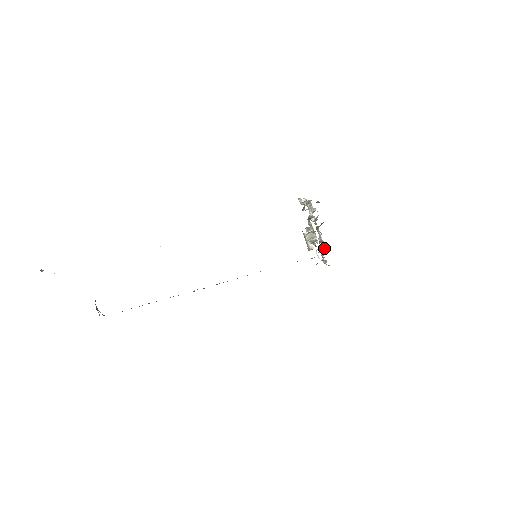
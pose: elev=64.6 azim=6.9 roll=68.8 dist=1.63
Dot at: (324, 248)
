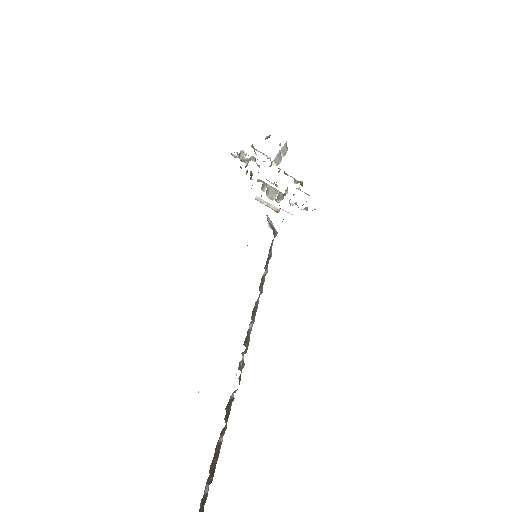
Dot at: (302, 191)
